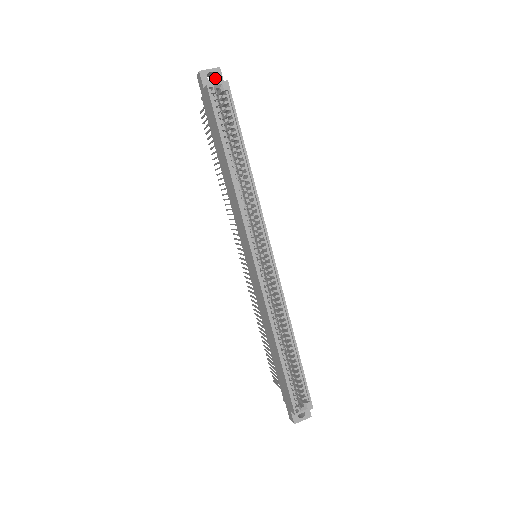
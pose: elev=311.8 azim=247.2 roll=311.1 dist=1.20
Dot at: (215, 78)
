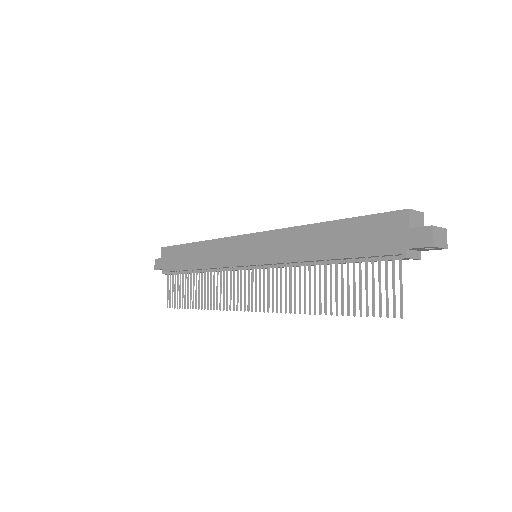
Dot at: occluded
